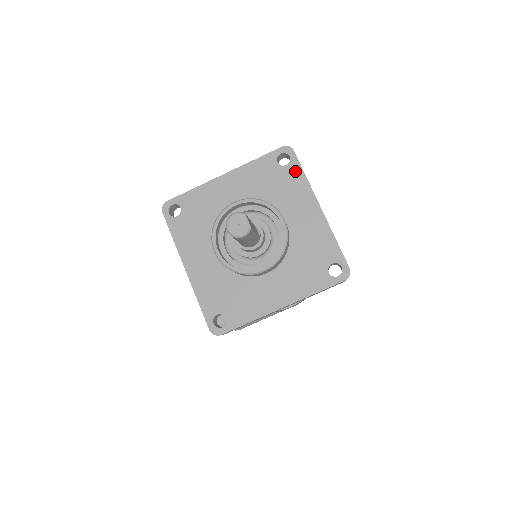
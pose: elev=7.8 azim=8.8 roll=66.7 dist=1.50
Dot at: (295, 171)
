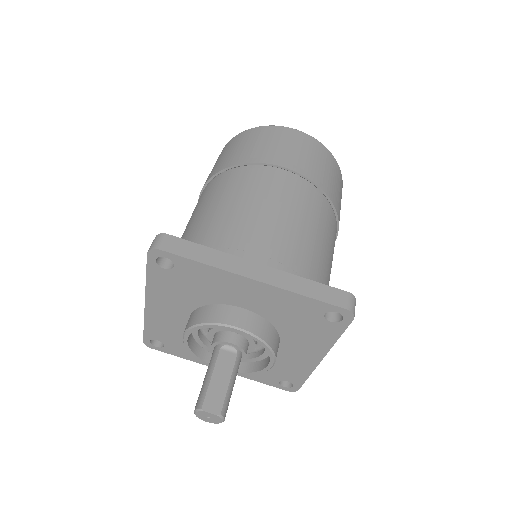
Dot at: (188, 266)
